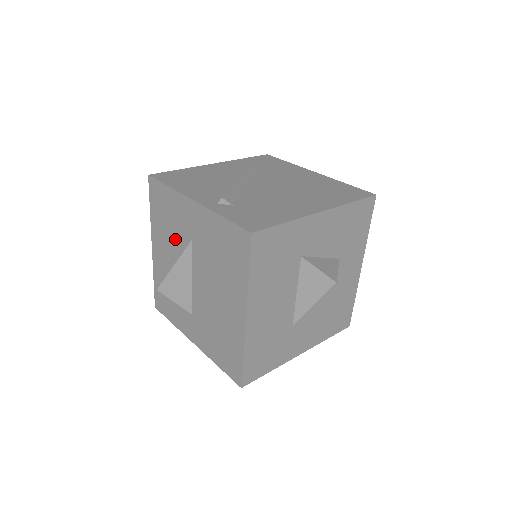
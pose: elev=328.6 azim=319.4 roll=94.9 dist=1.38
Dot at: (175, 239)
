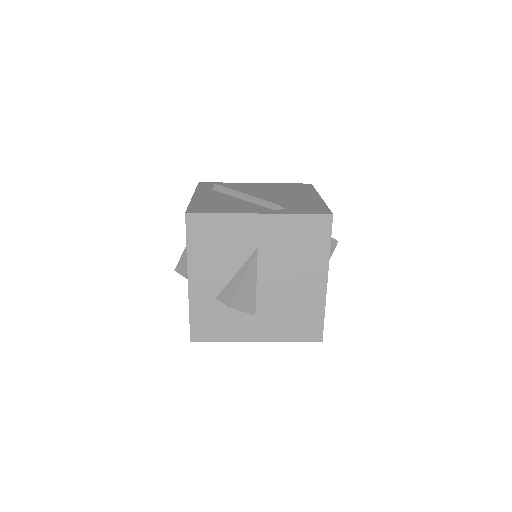
Dot at: (231, 257)
